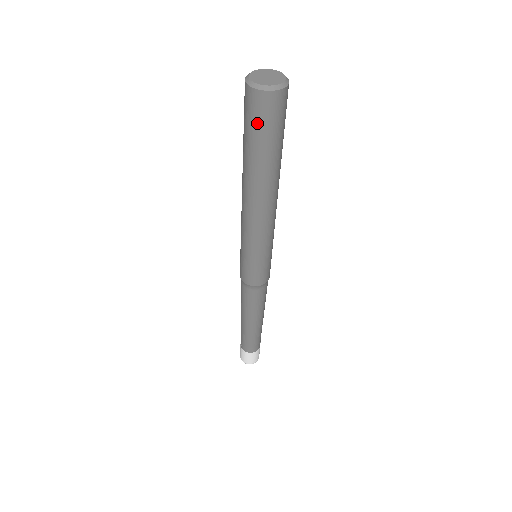
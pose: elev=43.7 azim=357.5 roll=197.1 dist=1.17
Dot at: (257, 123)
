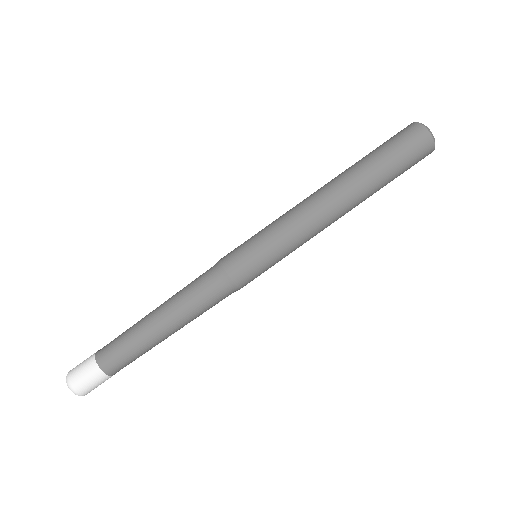
Dot at: (396, 140)
